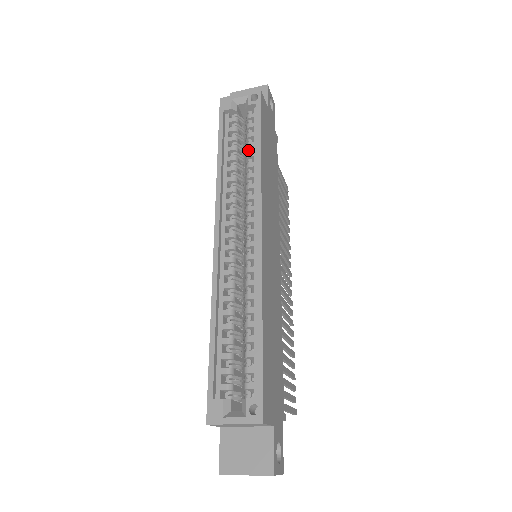
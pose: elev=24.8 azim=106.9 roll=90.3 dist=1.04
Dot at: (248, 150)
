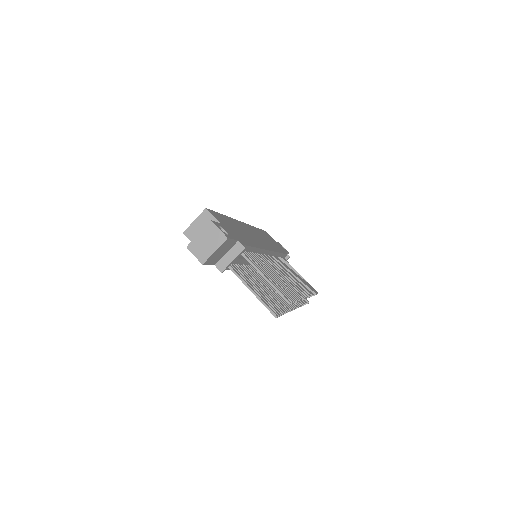
Dot at: occluded
